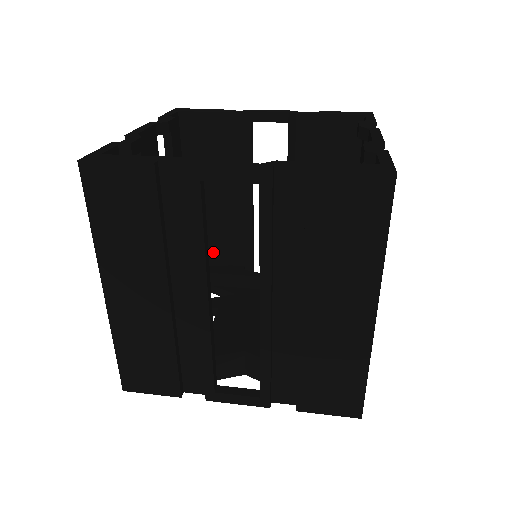
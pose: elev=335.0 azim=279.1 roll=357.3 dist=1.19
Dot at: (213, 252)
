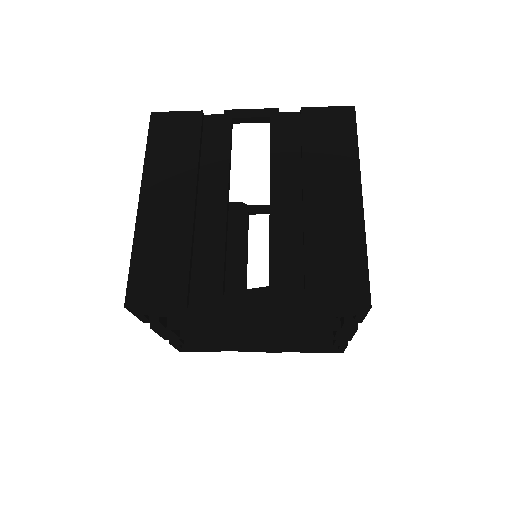
Dot at: occluded
